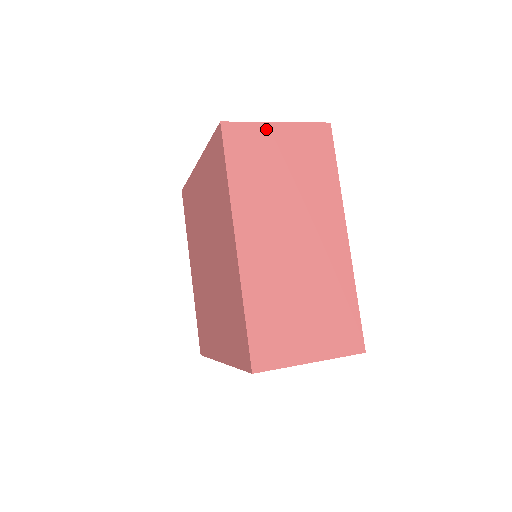
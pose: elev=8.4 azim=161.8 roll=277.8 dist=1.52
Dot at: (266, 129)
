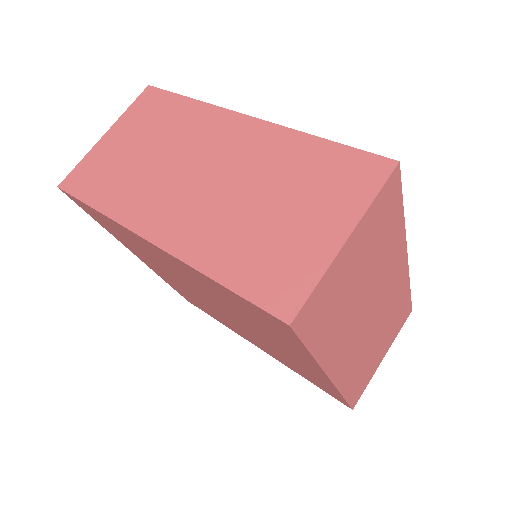
Dot at: (99, 148)
